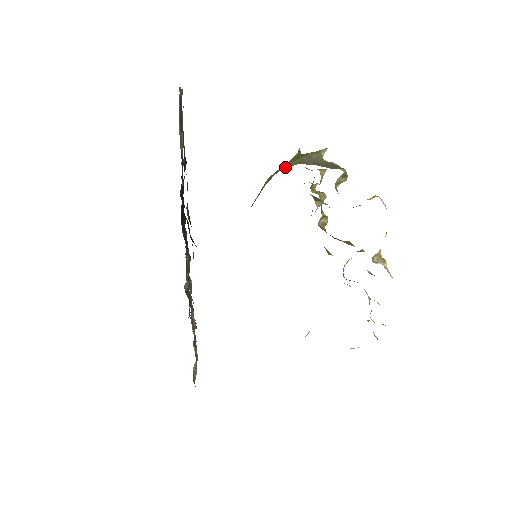
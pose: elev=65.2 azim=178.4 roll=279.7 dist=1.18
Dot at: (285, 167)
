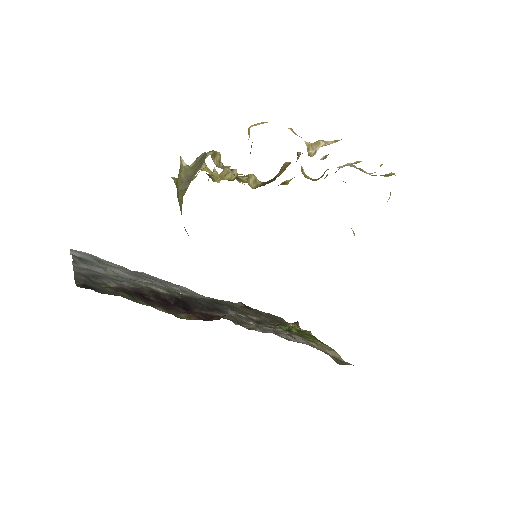
Dot at: occluded
